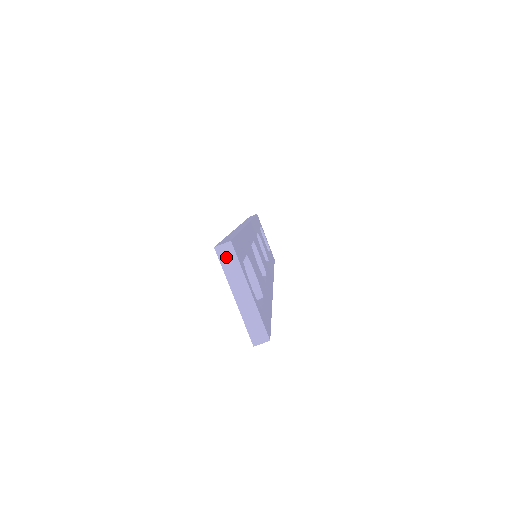
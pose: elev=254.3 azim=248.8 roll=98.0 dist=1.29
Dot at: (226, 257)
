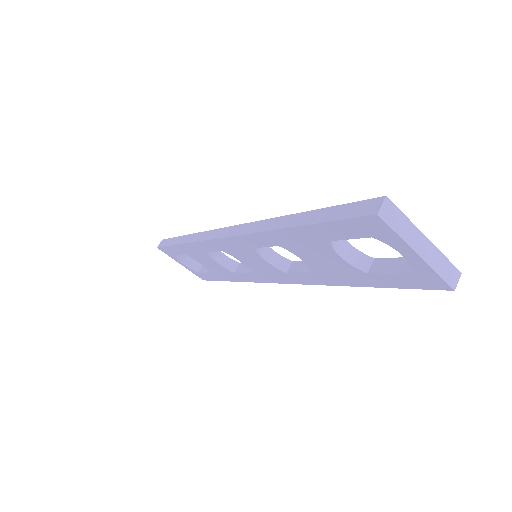
Dot at: (391, 217)
